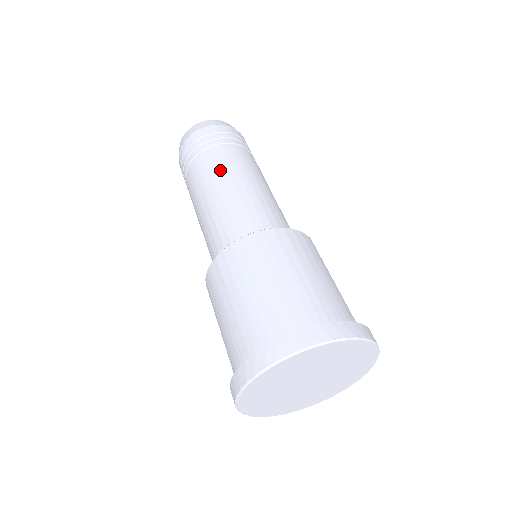
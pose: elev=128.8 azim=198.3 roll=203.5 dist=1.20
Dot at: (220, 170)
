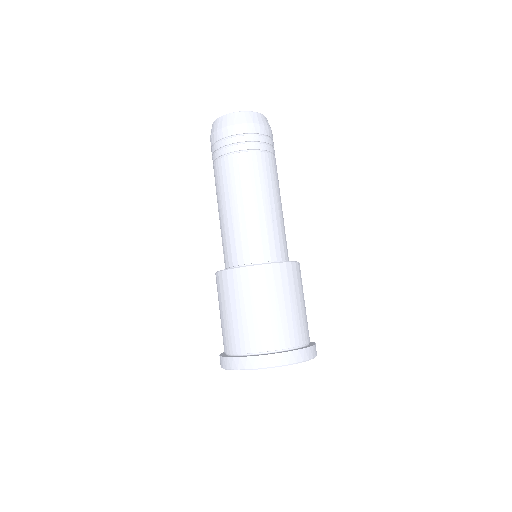
Dot at: (261, 182)
